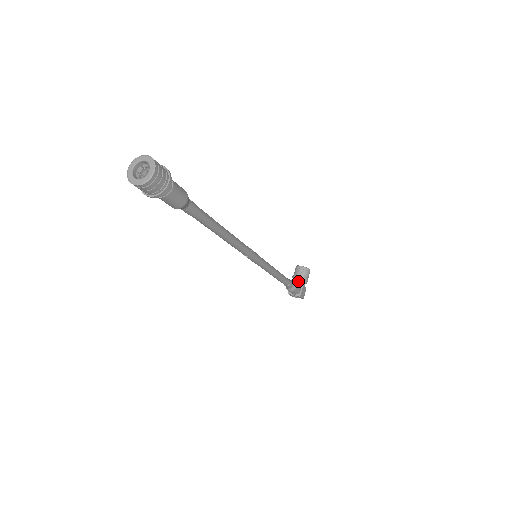
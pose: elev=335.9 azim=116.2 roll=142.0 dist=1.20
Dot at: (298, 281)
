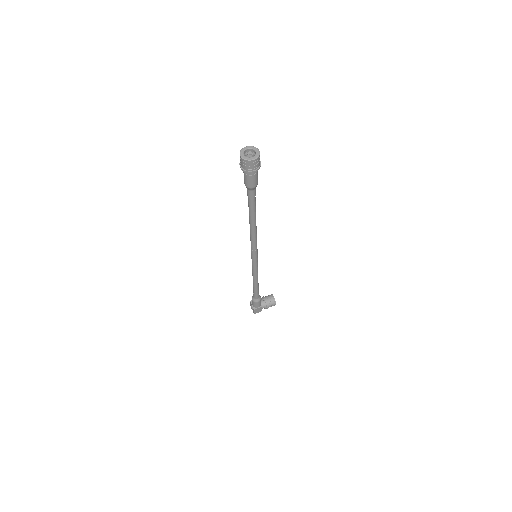
Dot at: (263, 302)
